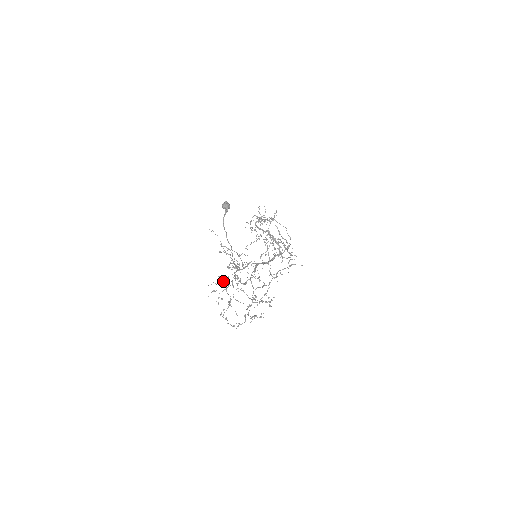
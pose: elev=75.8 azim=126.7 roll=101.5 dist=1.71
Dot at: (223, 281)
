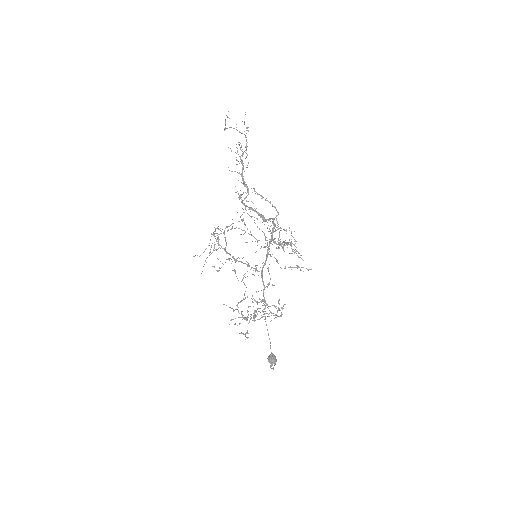
Dot at: (219, 270)
